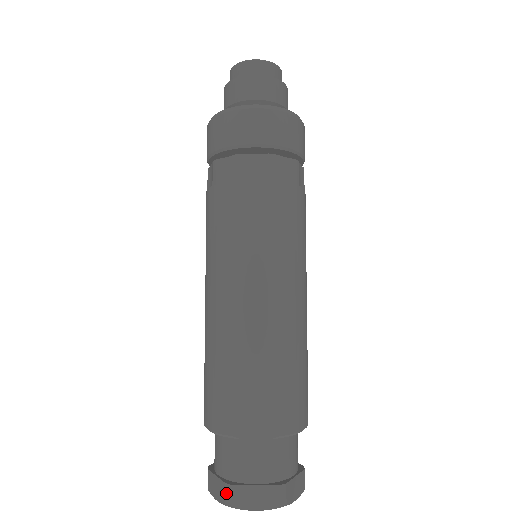
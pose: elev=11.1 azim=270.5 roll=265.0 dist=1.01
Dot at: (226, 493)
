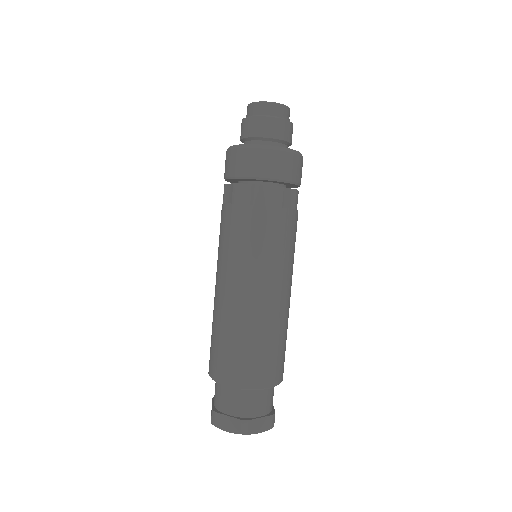
Dot at: (212, 416)
